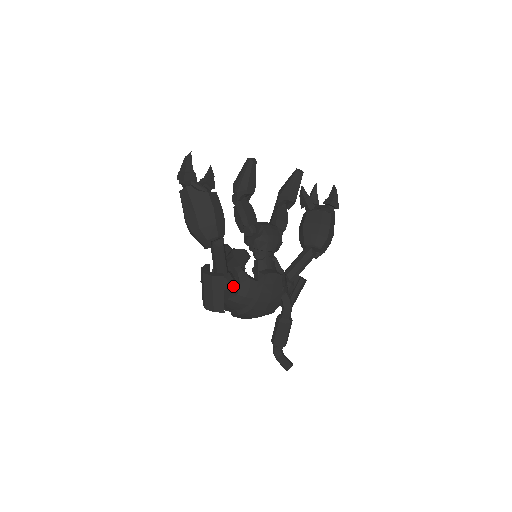
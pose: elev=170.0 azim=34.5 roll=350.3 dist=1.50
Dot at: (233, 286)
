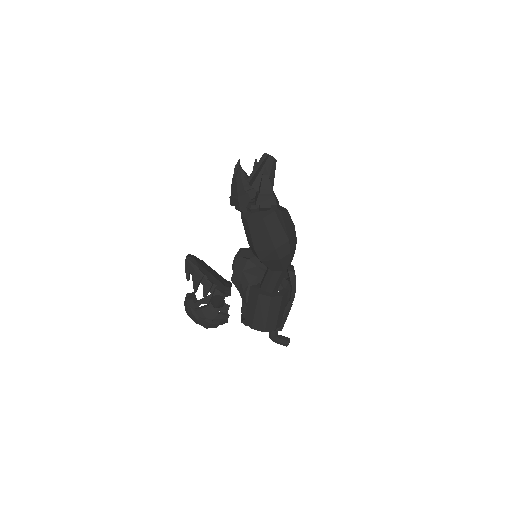
Dot at: occluded
